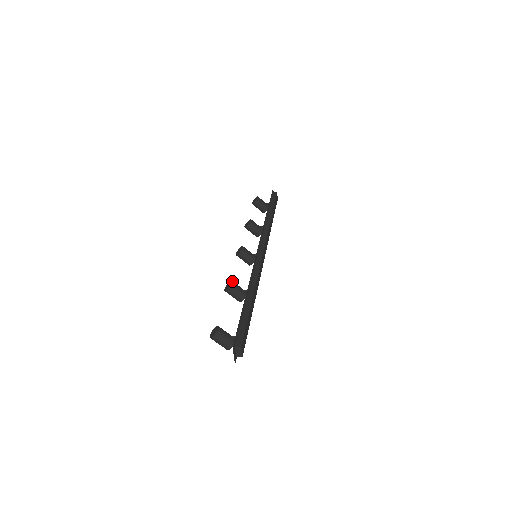
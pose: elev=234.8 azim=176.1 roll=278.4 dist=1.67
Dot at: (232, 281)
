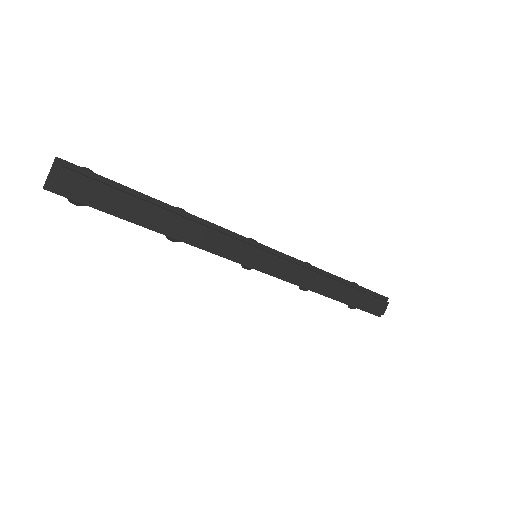
Dot at: occluded
